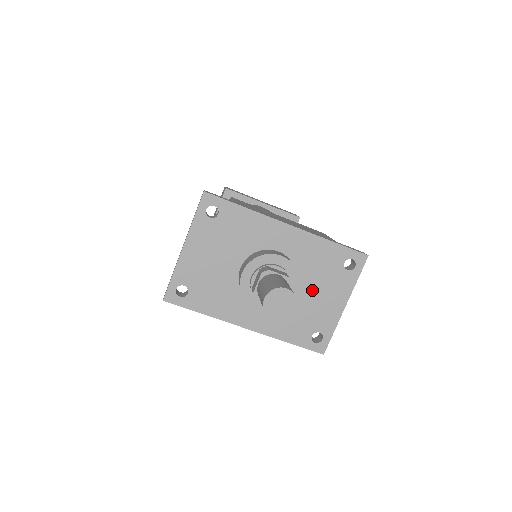
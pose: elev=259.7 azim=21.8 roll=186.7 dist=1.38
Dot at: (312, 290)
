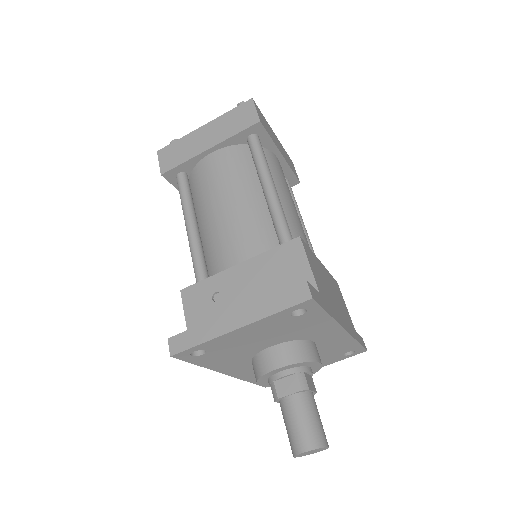
Dot at: occluded
